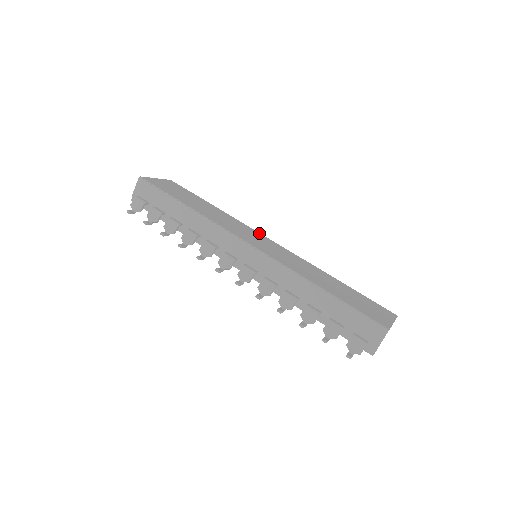
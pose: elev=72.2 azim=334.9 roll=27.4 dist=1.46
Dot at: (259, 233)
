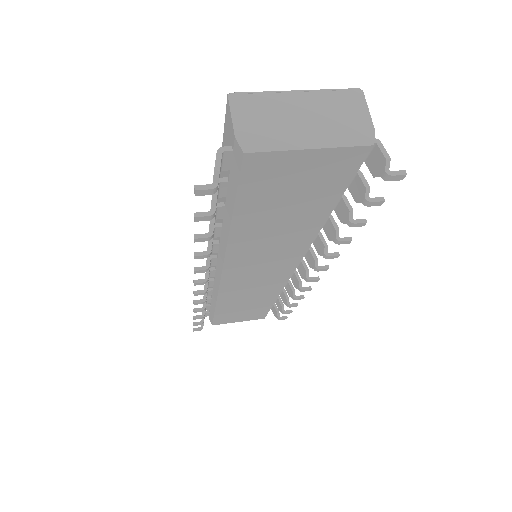
Dot at: occluded
